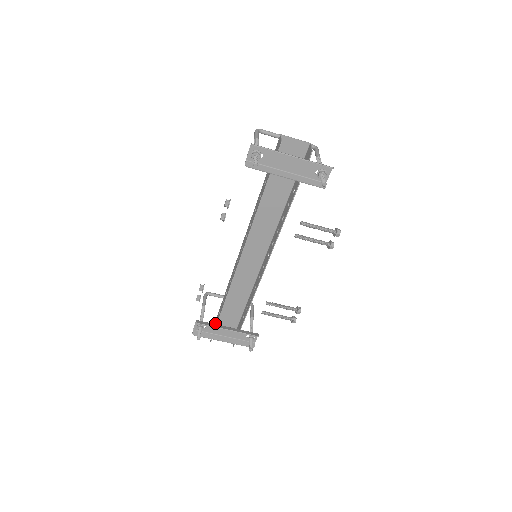
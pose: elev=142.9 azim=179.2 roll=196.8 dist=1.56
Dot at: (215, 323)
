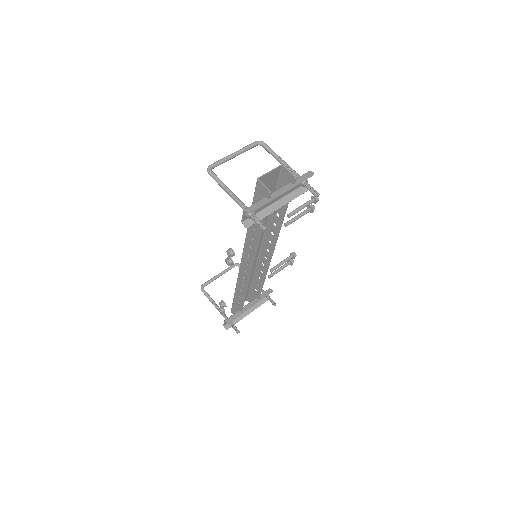
Dot at: (236, 309)
